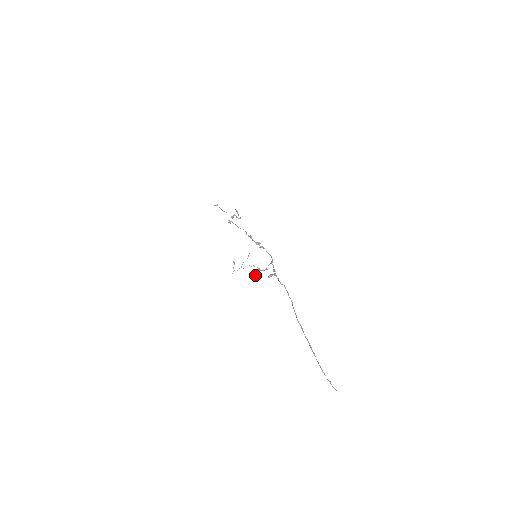
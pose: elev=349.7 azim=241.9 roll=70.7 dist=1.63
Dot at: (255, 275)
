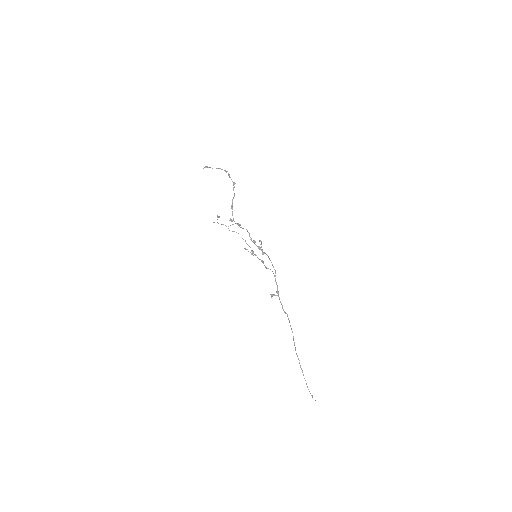
Dot at: (246, 249)
